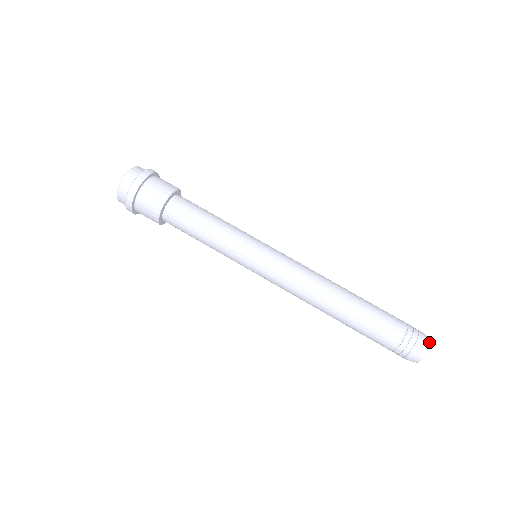
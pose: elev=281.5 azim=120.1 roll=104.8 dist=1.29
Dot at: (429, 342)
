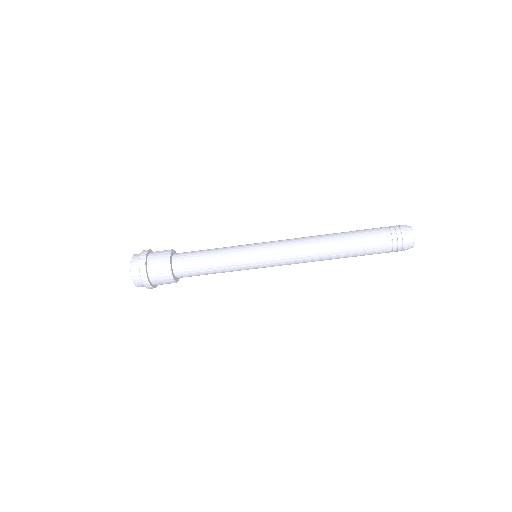
Dot at: (412, 232)
